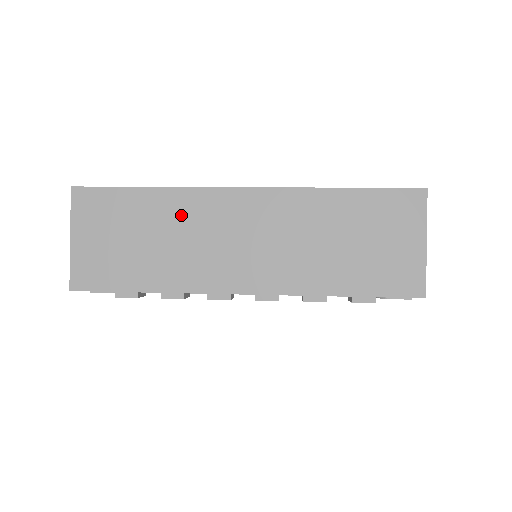
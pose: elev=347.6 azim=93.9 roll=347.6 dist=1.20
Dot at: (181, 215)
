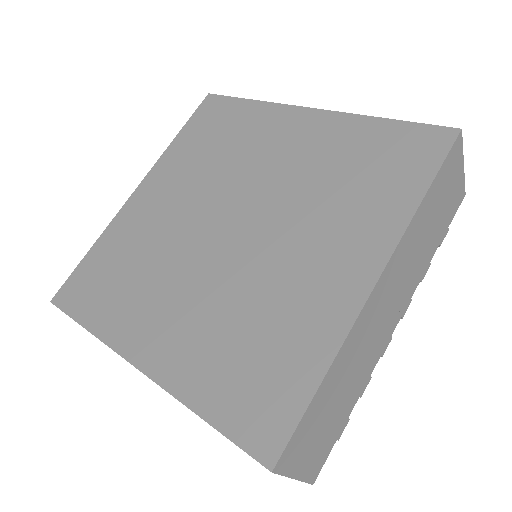
Dot at: occluded
